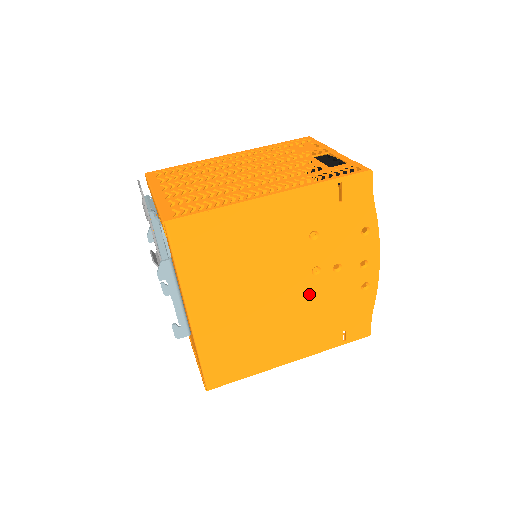
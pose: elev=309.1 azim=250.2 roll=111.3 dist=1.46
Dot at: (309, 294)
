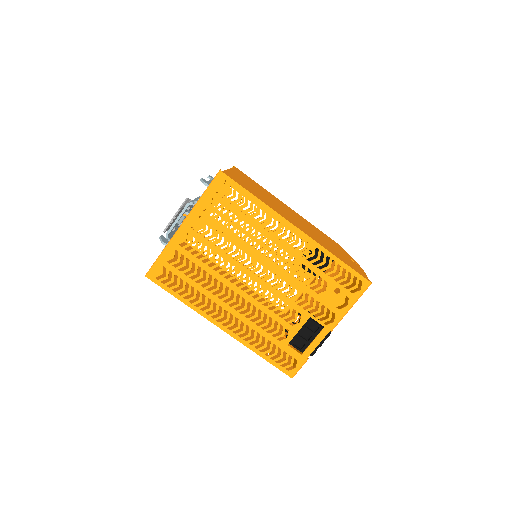
Dot at: occluded
